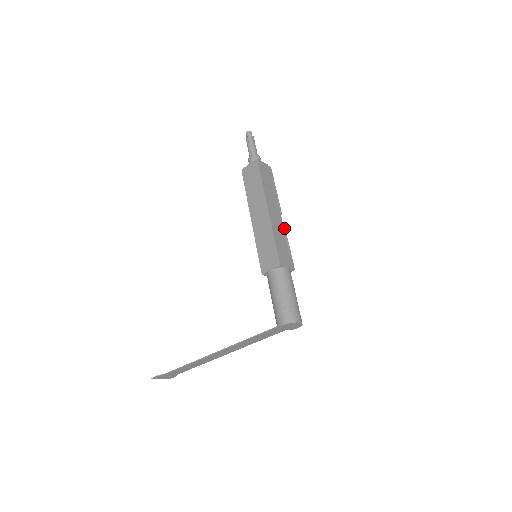
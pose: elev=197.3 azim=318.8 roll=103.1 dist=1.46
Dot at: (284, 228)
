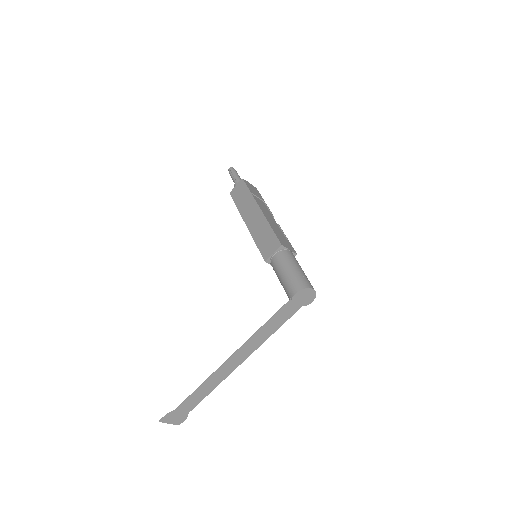
Dot at: (279, 226)
